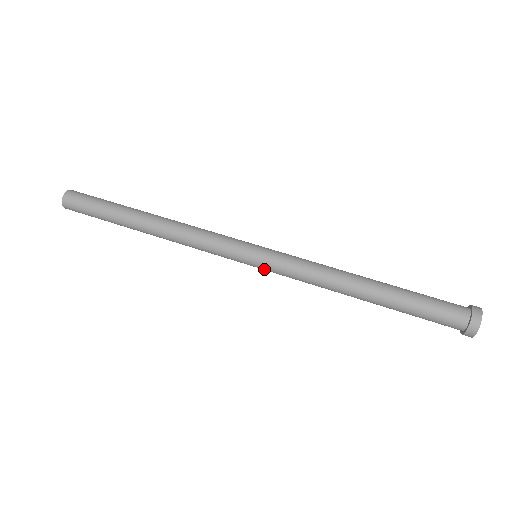
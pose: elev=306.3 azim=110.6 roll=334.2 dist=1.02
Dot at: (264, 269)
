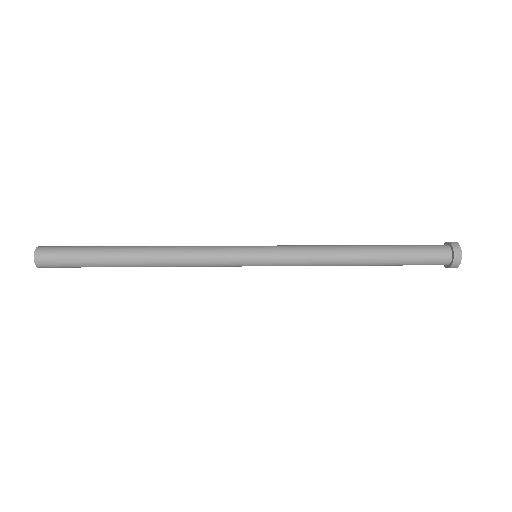
Dot at: (268, 262)
